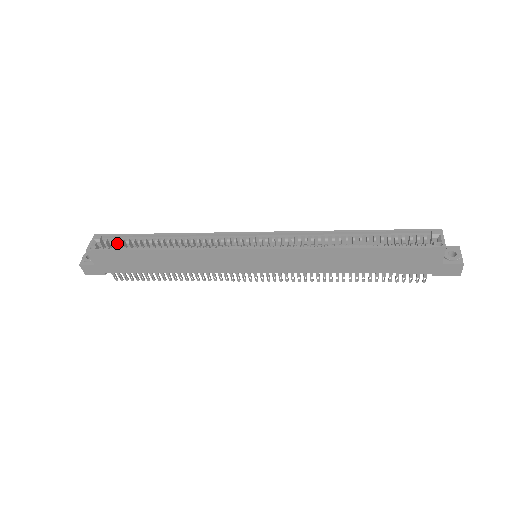
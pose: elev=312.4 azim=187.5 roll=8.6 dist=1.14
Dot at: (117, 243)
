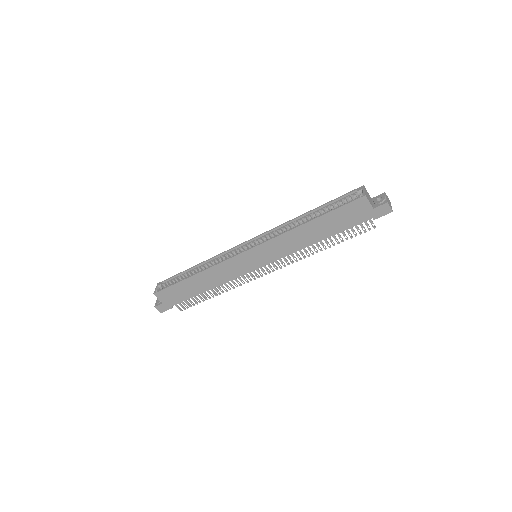
Dot at: (171, 283)
